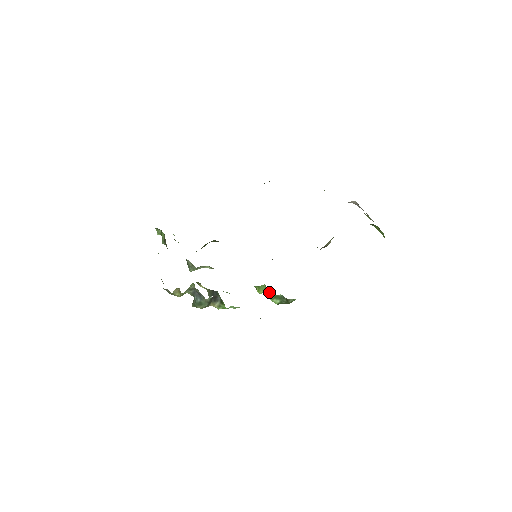
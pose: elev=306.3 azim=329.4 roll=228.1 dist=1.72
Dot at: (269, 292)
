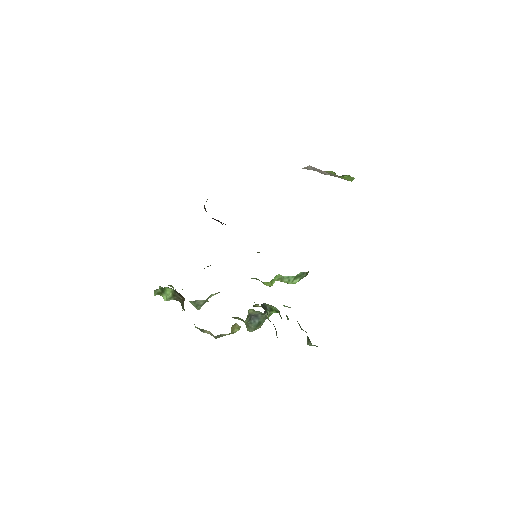
Dot at: (287, 278)
